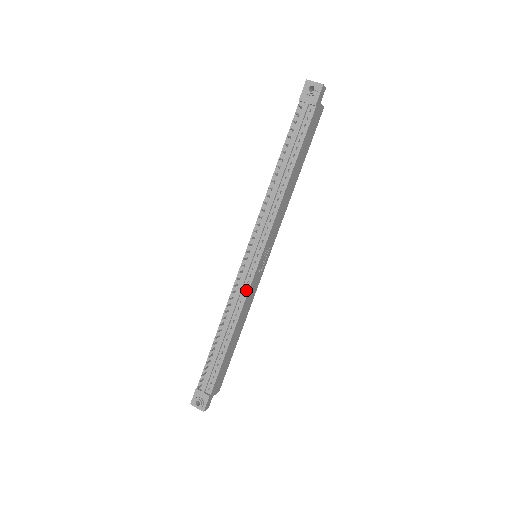
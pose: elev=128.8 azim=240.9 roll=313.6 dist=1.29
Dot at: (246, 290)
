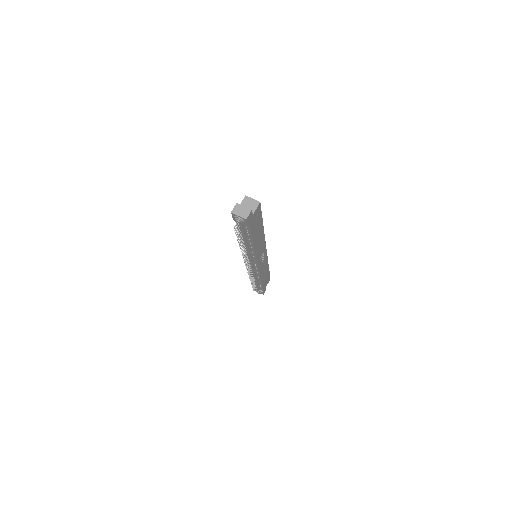
Dot at: occluded
